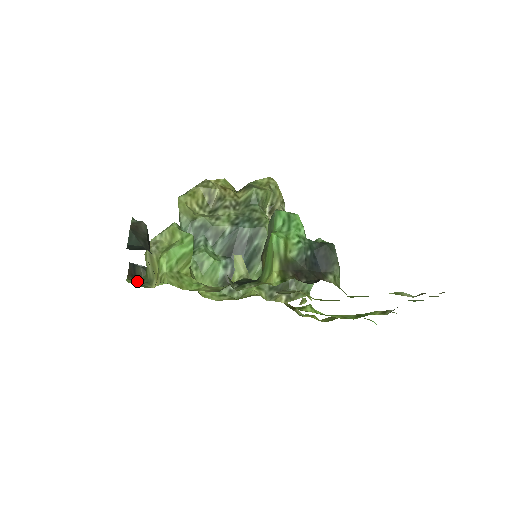
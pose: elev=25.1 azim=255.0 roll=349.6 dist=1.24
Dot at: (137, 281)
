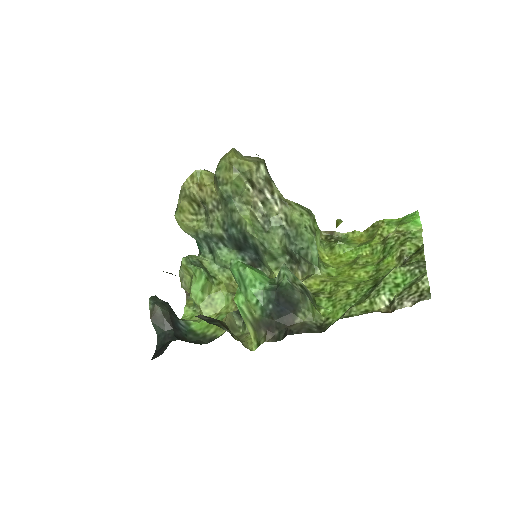
Dot at: occluded
